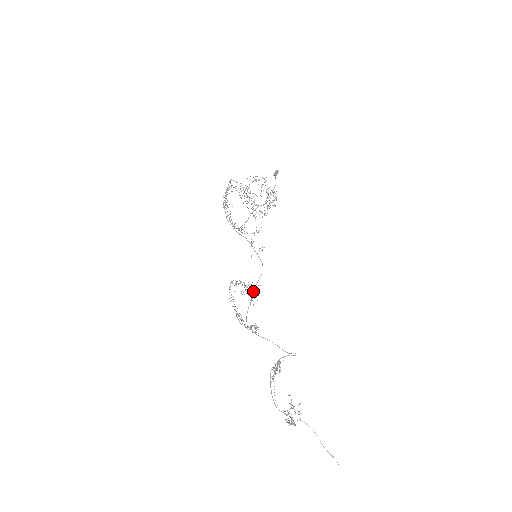
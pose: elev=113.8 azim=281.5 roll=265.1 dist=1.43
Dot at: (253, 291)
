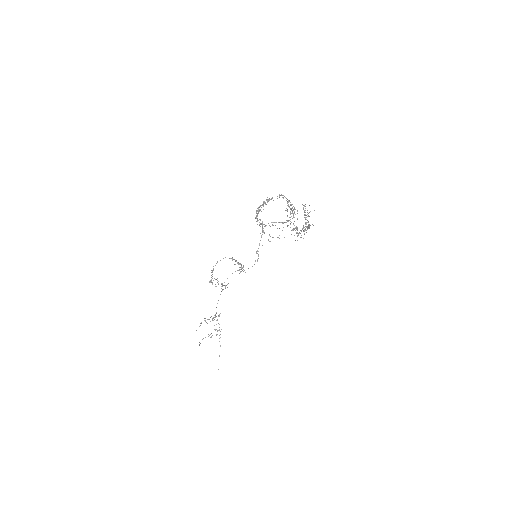
Dot at: occluded
